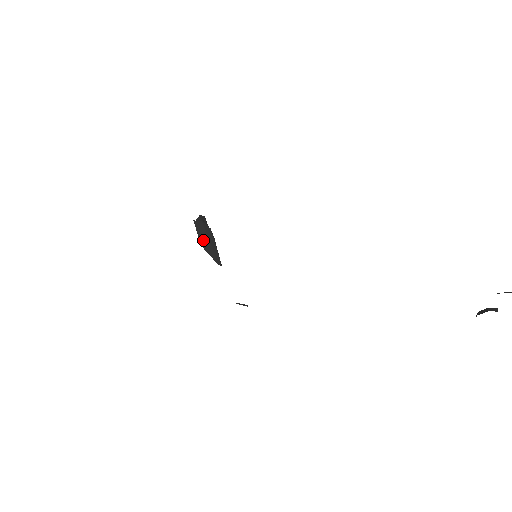
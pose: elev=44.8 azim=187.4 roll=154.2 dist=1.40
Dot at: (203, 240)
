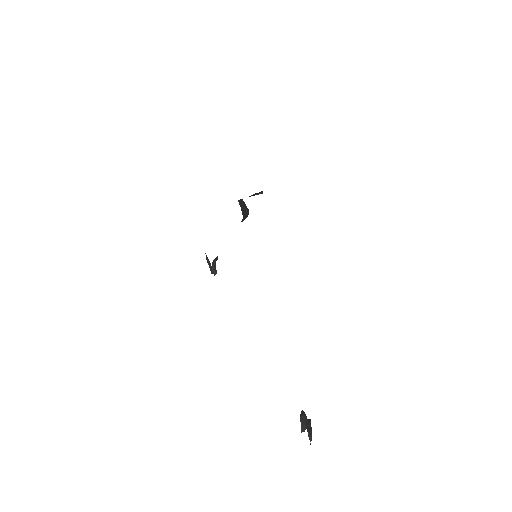
Dot at: (243, 203)
